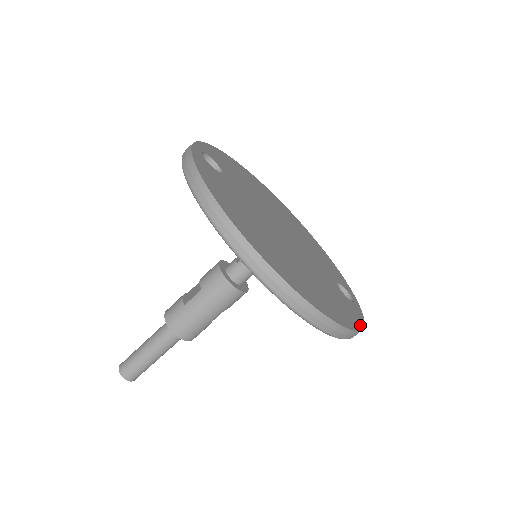
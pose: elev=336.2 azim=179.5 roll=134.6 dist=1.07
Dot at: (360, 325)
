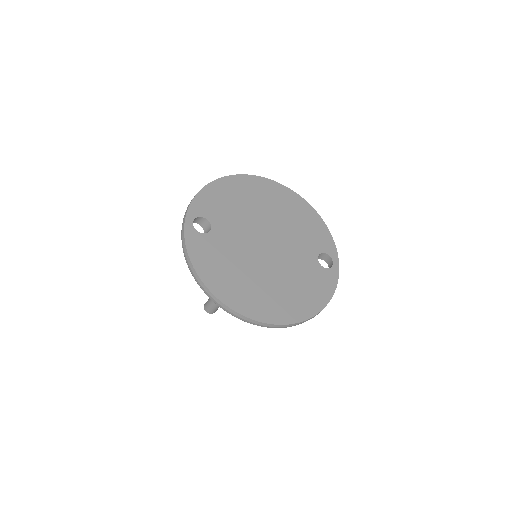
Dot at: (329, 297)
